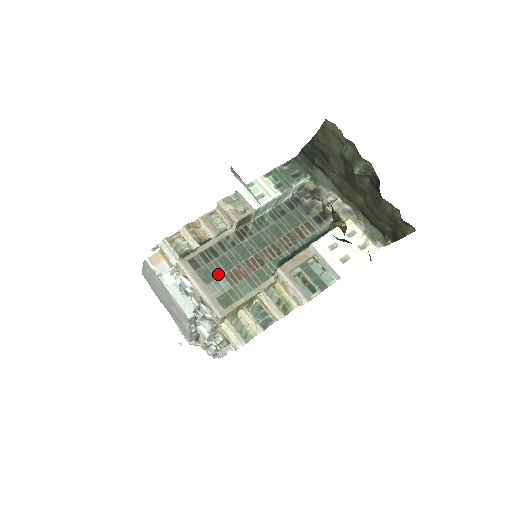
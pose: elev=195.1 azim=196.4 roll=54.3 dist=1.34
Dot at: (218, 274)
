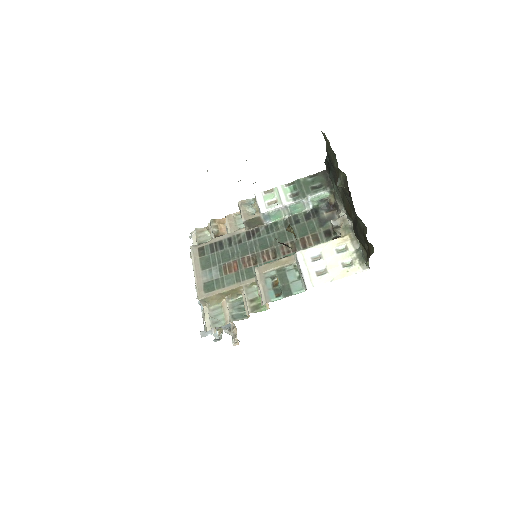
Dot at: (215, 264)
